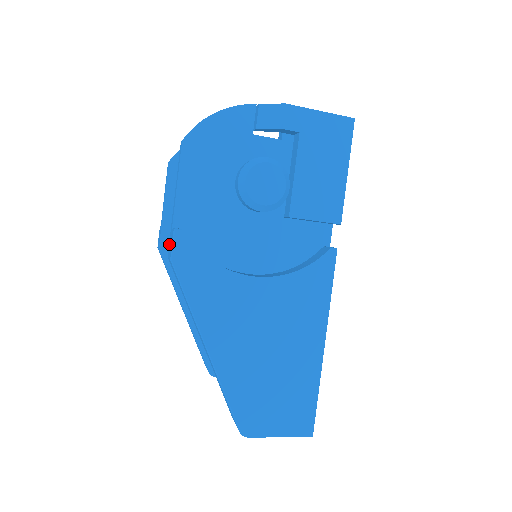
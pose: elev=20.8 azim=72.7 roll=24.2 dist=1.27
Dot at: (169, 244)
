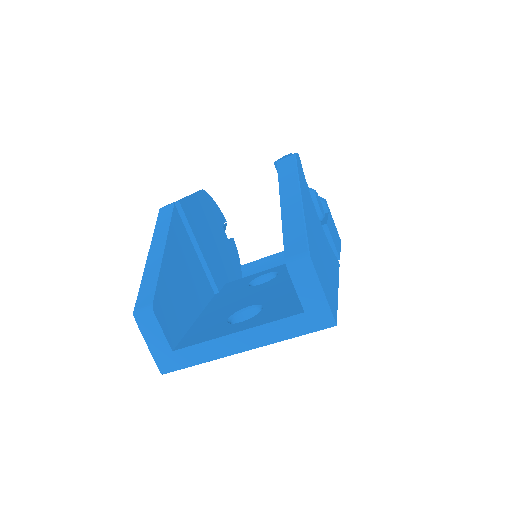
Dot at: occluded
